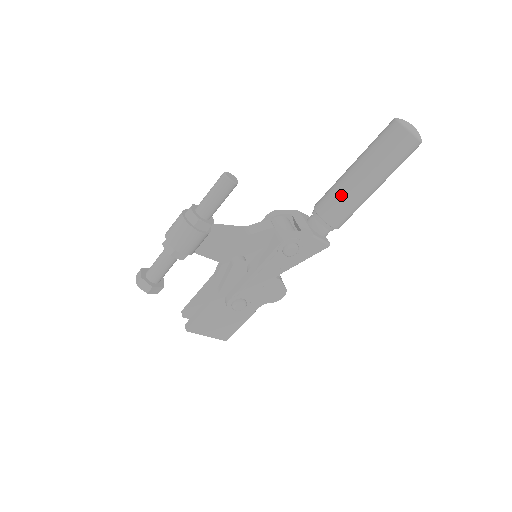
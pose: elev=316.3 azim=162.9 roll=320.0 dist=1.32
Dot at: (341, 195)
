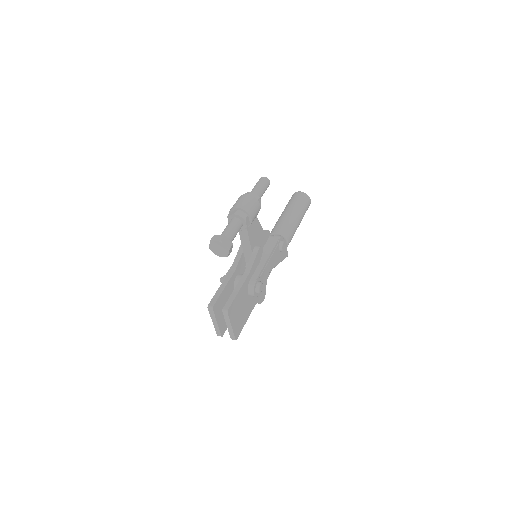
Dot at: (289, 223)
